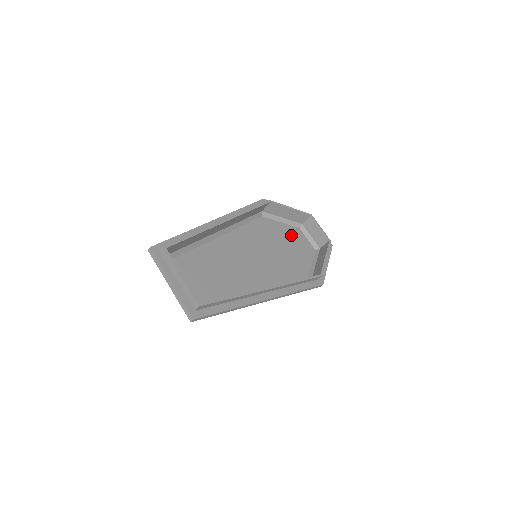
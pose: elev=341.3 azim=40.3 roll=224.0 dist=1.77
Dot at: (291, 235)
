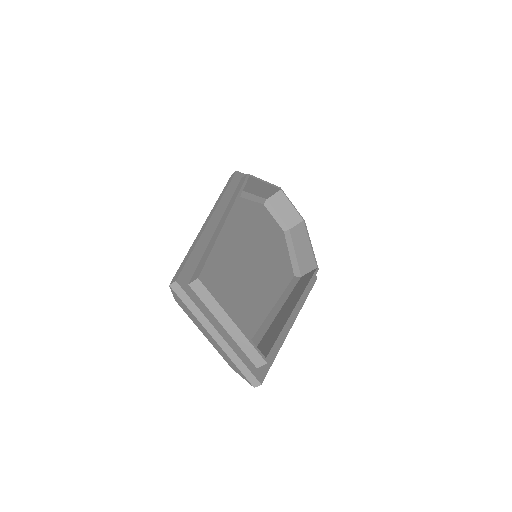
Dot at: (262, 216)
